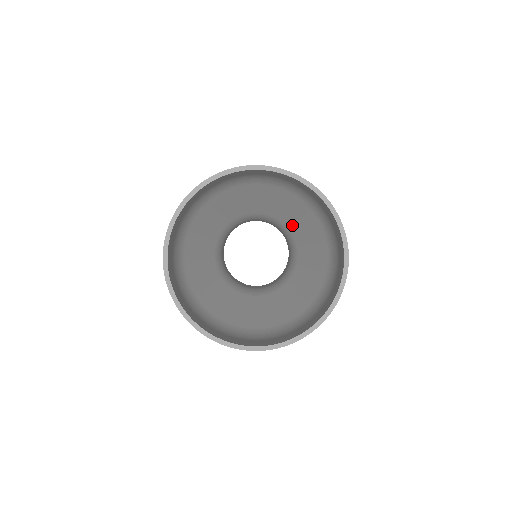
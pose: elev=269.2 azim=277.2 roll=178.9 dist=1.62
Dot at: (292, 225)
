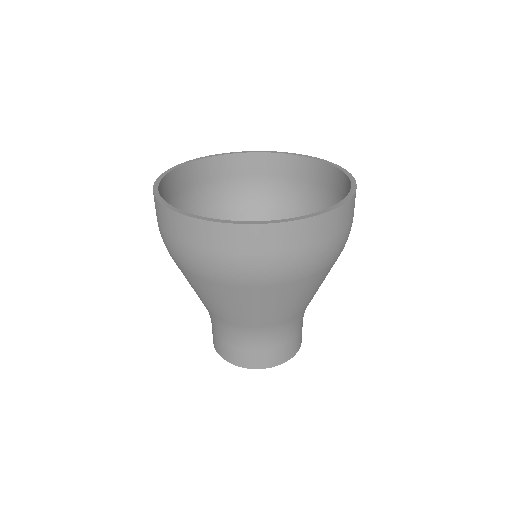
Dot at: occluded
